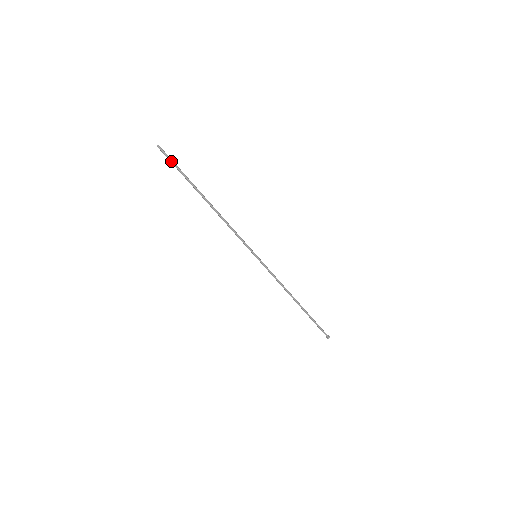
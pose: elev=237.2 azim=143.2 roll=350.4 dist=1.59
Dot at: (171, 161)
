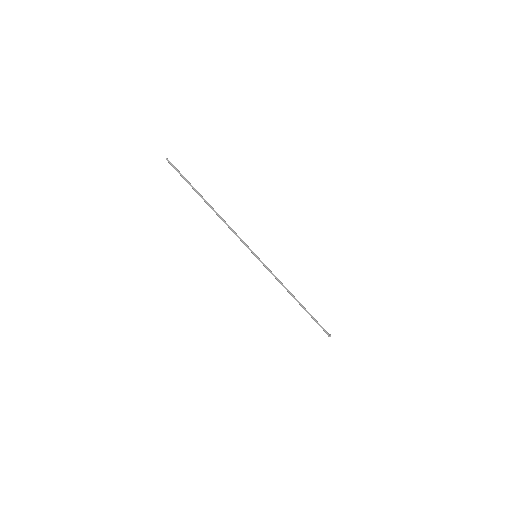
Dot at: (178, 171)
